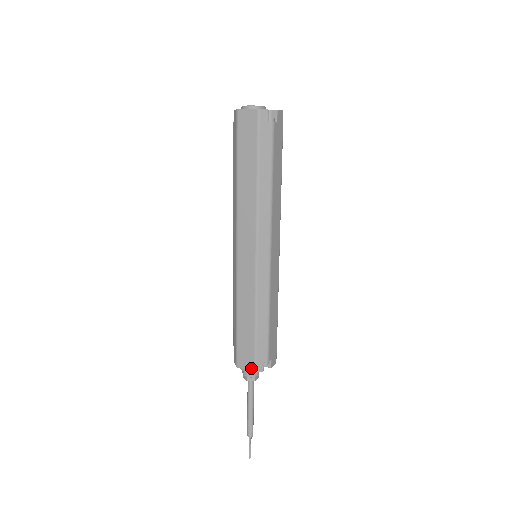
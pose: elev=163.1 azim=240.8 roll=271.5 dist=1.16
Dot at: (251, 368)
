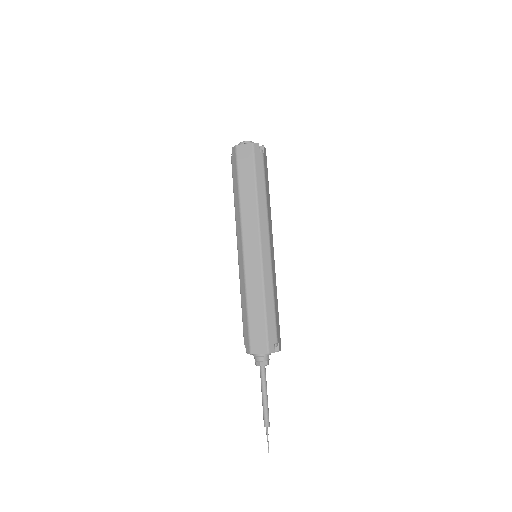
Dot at: (264, 350)
